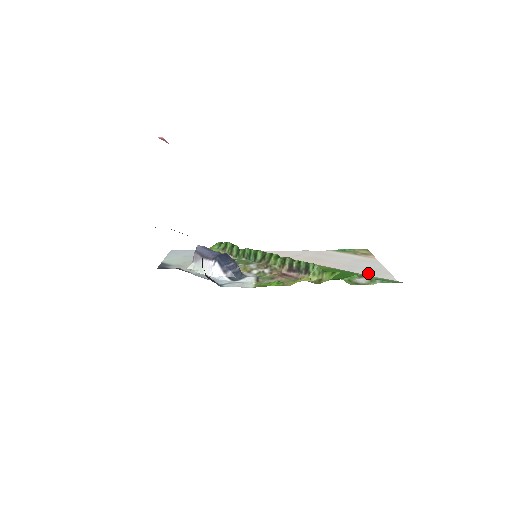
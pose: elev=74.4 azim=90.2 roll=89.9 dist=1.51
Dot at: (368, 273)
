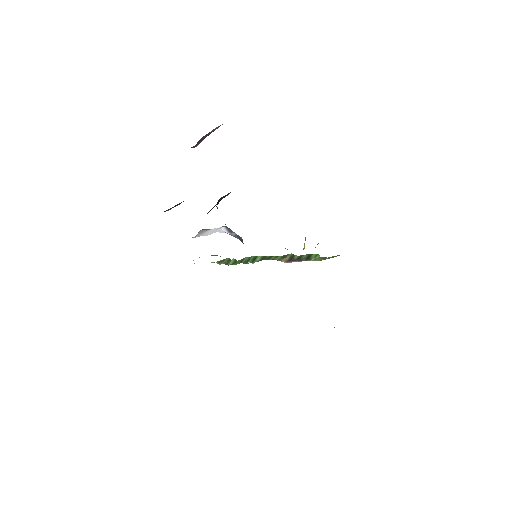
Dot at: occluded
